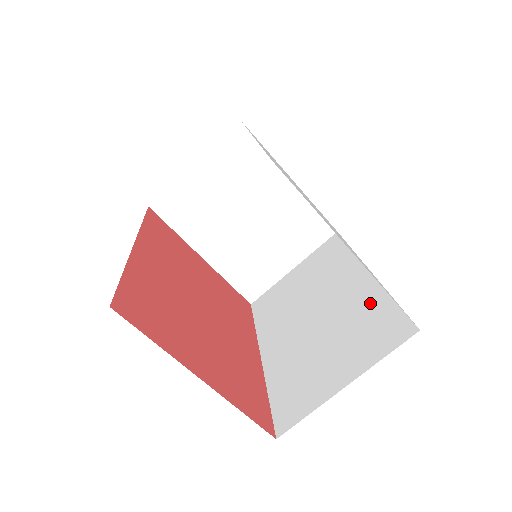
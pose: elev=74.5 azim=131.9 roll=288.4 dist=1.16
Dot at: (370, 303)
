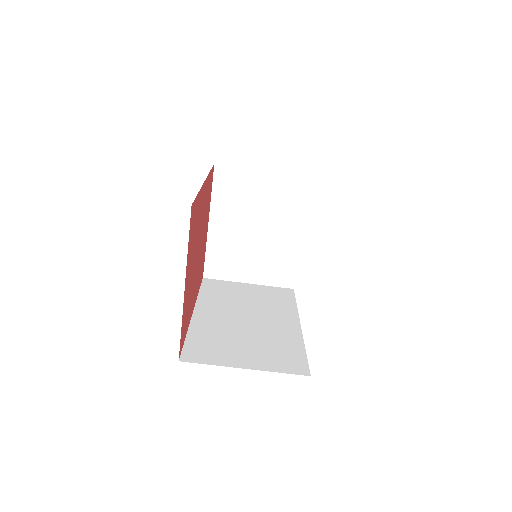
Dot at: (290, 341)
